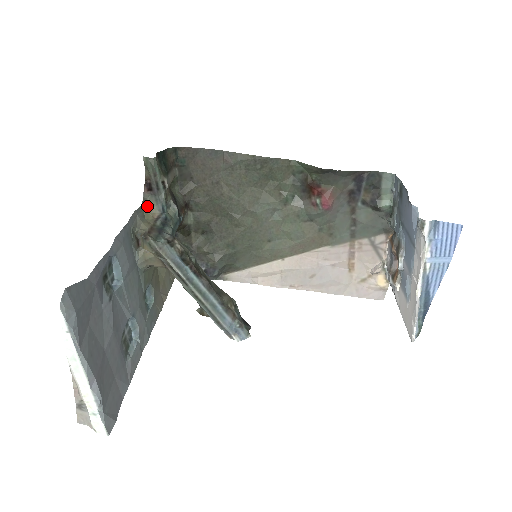
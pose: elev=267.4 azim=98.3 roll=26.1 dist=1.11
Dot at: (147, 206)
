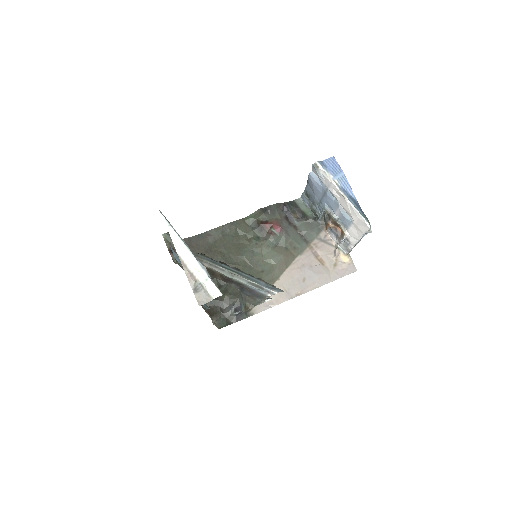
Dot at: occluded
